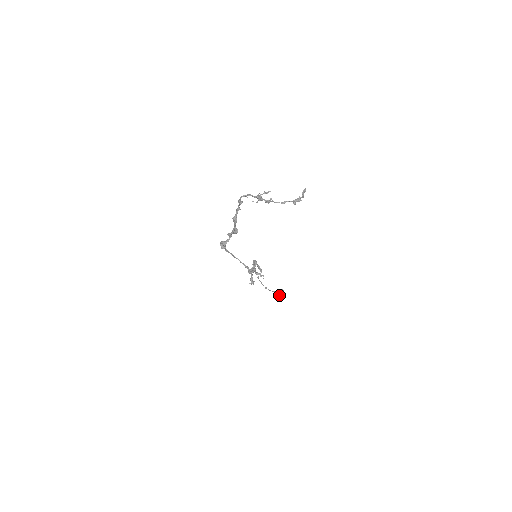
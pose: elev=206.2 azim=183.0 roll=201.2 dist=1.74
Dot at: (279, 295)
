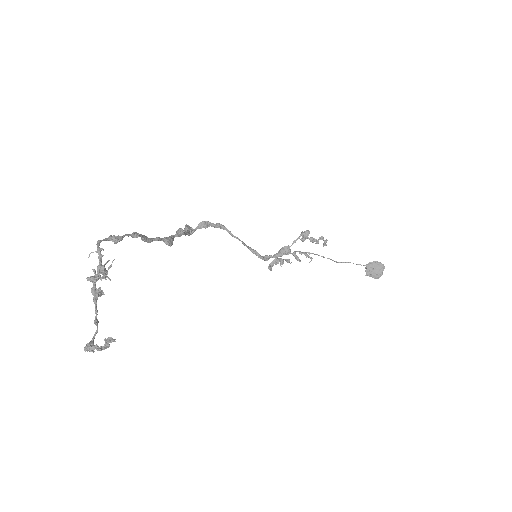
Dot at: (368, 272)
